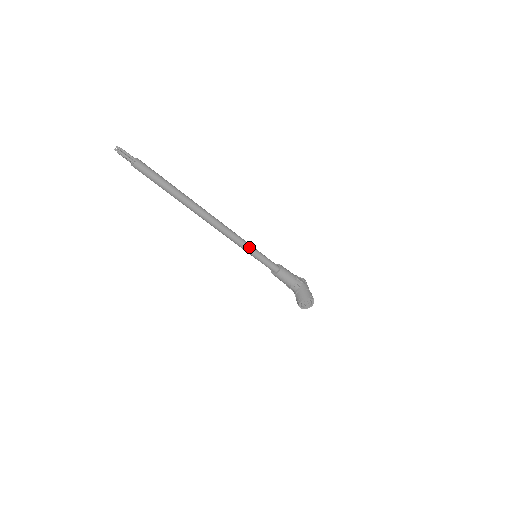
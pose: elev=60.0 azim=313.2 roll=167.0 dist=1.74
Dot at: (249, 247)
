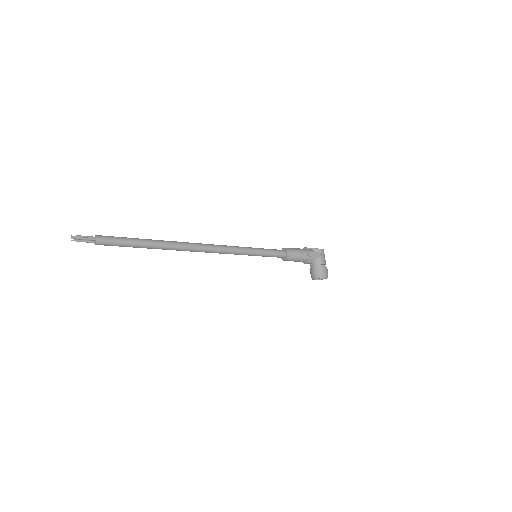
Dot at: (246, 253)
